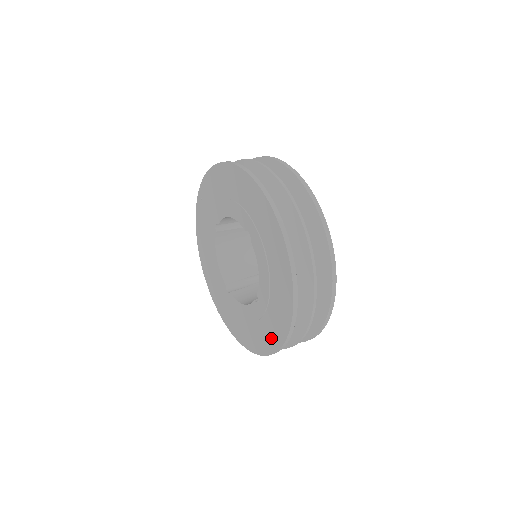
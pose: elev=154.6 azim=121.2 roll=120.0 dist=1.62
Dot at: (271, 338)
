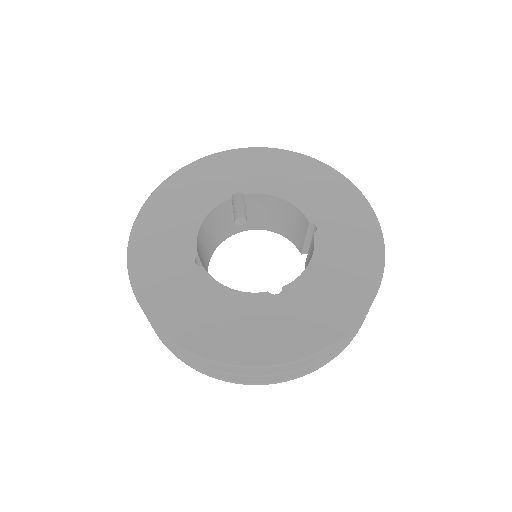
Dot at: (277, 344)
